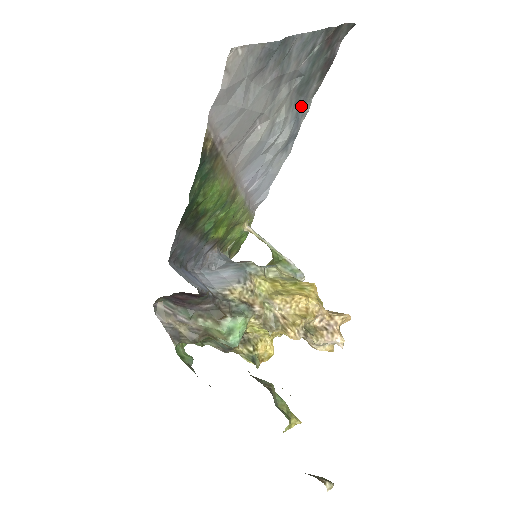
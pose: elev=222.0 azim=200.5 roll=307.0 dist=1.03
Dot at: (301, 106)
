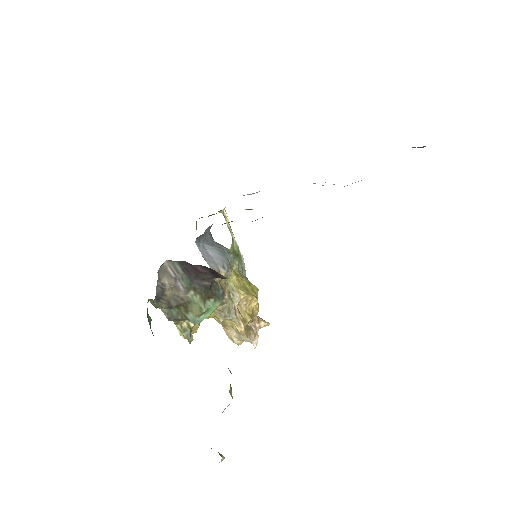
Dot at: occluded
